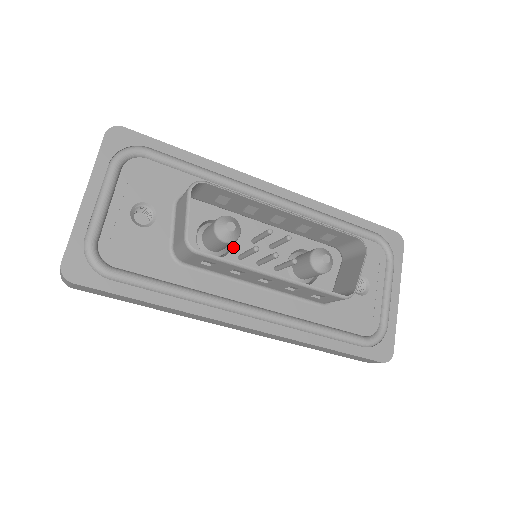
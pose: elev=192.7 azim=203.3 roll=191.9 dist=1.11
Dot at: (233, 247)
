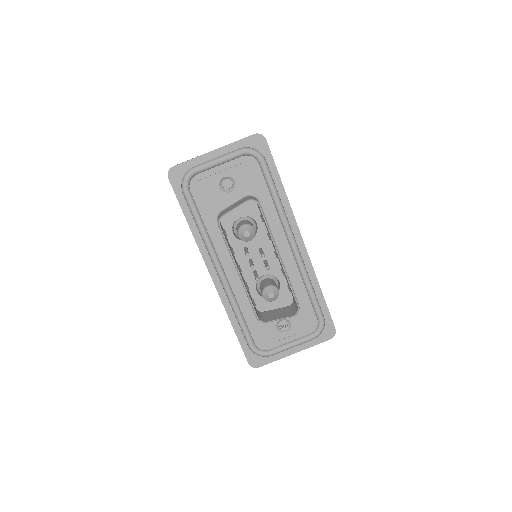
Dot at: (248, 241)
